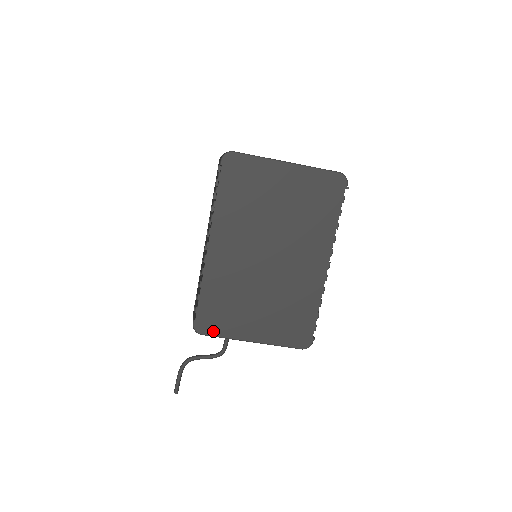
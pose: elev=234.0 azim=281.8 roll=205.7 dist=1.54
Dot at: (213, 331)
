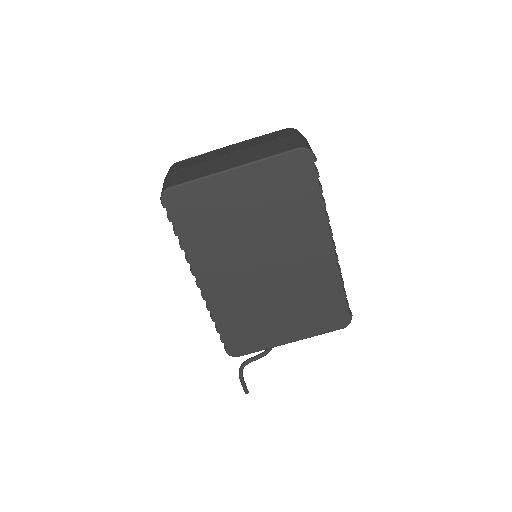
Dot at: (248, 350)
